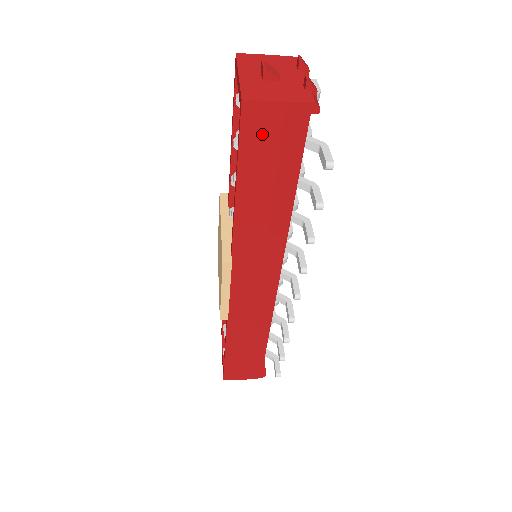
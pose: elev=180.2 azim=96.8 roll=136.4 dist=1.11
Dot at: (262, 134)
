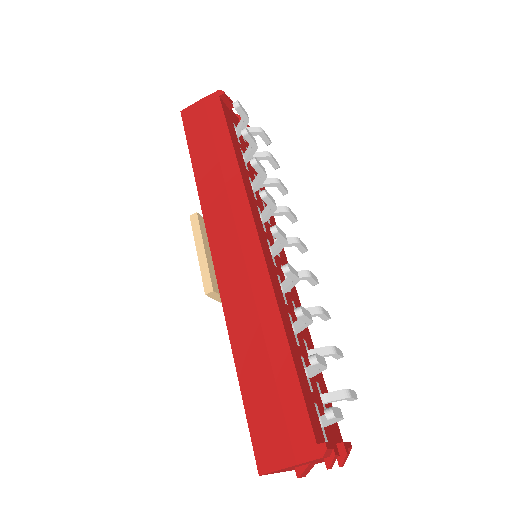
Dot at: (196, 120)
